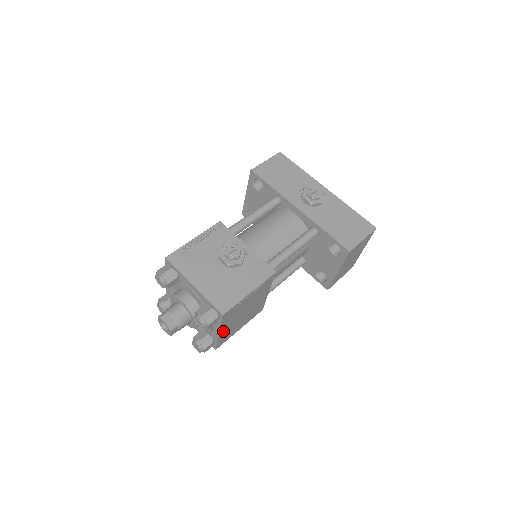
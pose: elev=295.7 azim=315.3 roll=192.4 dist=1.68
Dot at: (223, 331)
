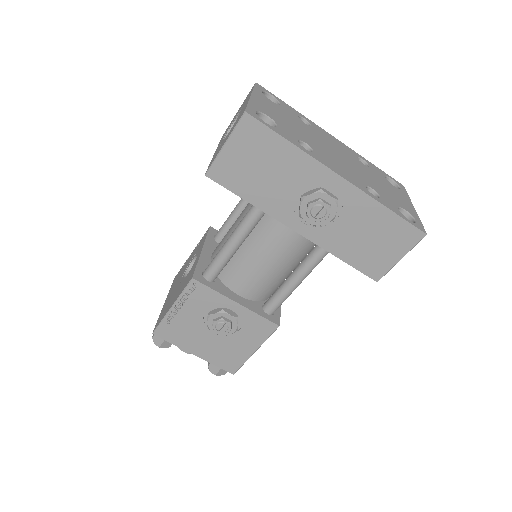
Dot at: occluded
